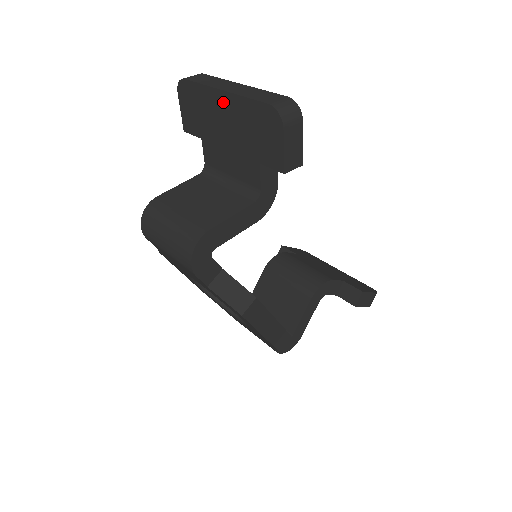
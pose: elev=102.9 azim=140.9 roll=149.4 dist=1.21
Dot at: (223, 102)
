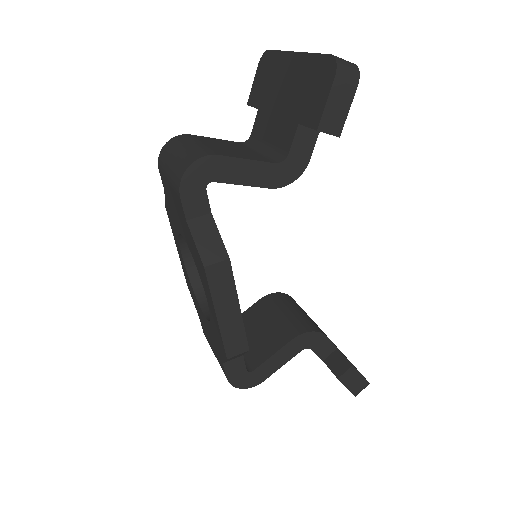
Dot at: (292, 64)
